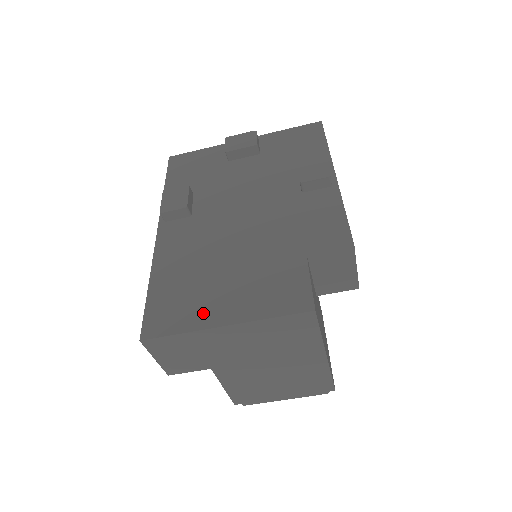
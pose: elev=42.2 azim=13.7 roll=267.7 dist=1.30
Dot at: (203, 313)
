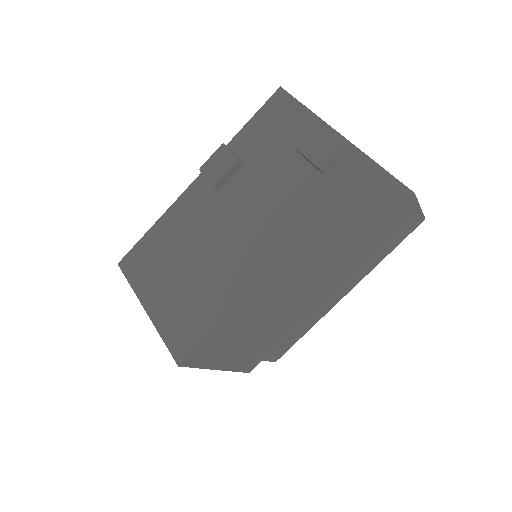
Dot at: (148, 287)
